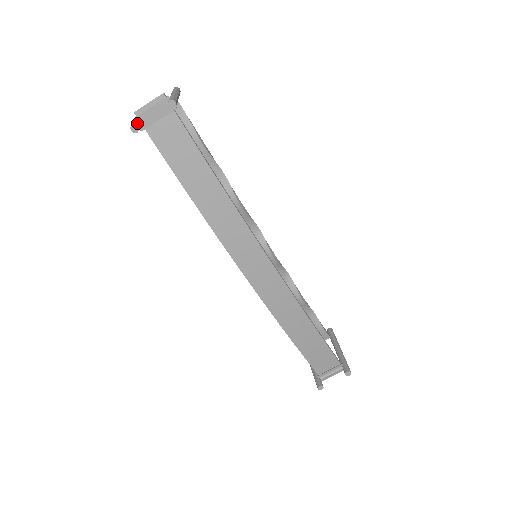
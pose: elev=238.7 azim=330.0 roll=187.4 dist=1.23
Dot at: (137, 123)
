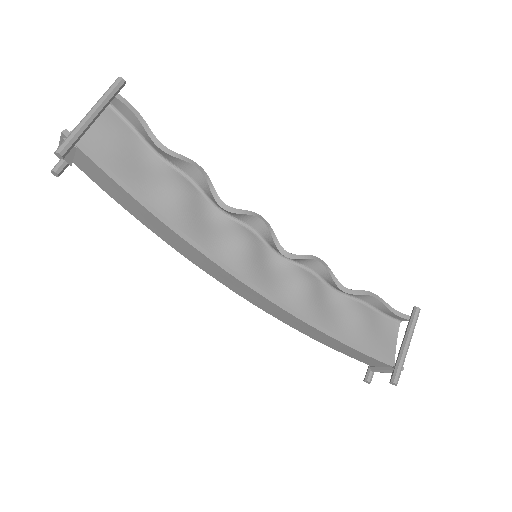
Dot at: (57, 165)
